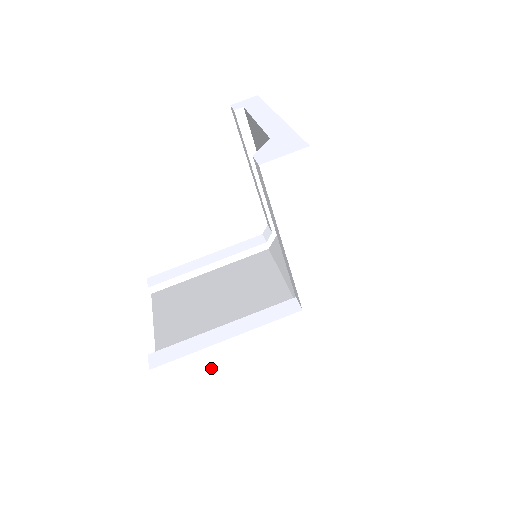
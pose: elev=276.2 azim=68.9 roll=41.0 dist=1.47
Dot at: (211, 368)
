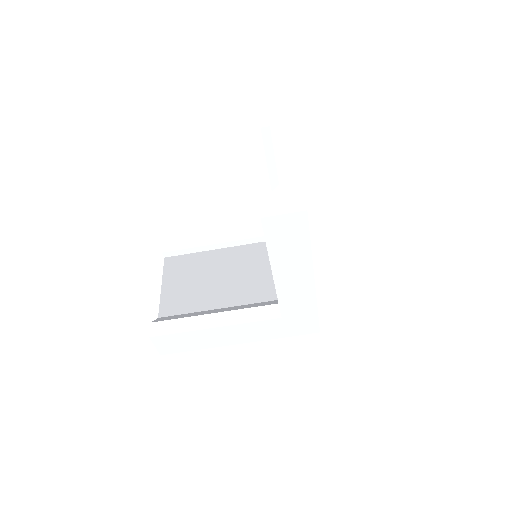
Dot at: (199, 343)
